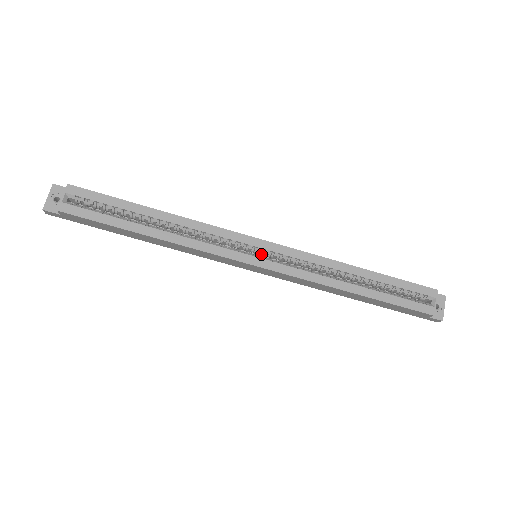
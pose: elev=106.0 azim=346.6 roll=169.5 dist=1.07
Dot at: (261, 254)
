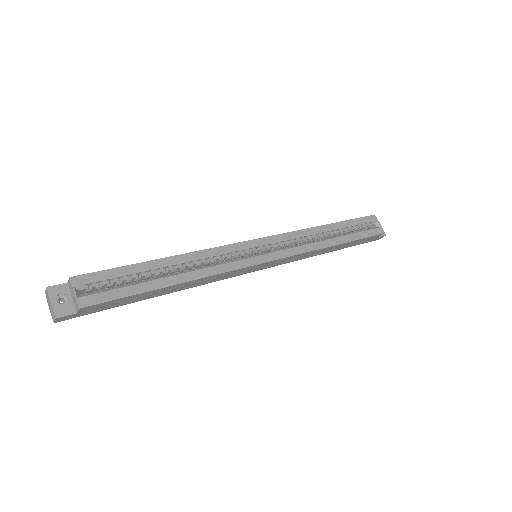
Dot at: (259, 252)
